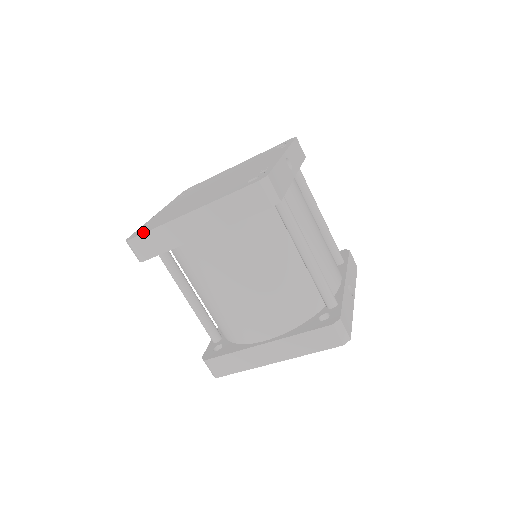
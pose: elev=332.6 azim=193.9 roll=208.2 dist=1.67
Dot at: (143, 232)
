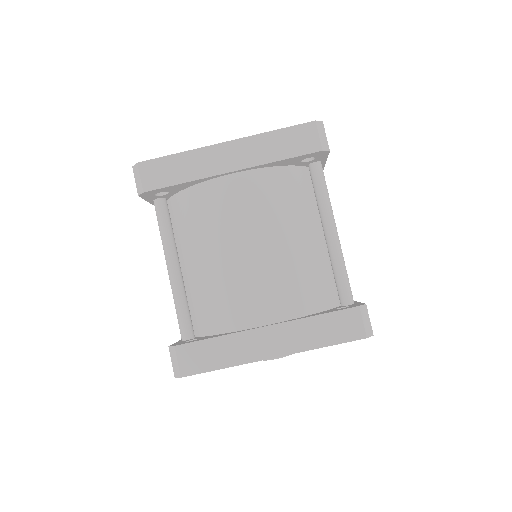
Dot at: (160, 158)
